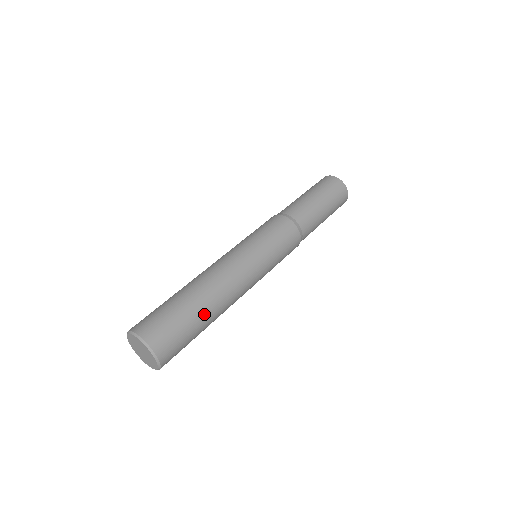
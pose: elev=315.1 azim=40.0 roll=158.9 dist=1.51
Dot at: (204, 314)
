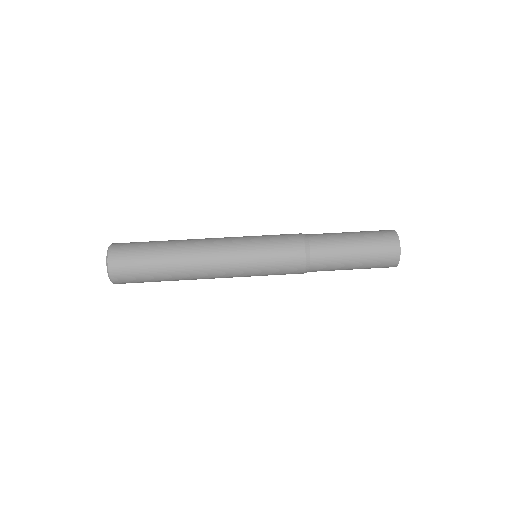
Dot at: (164, 268)
